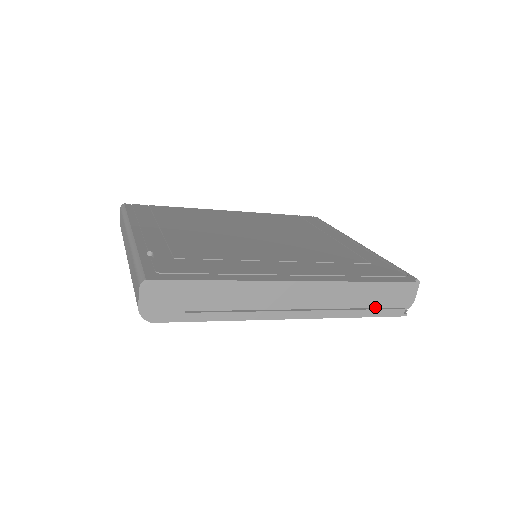
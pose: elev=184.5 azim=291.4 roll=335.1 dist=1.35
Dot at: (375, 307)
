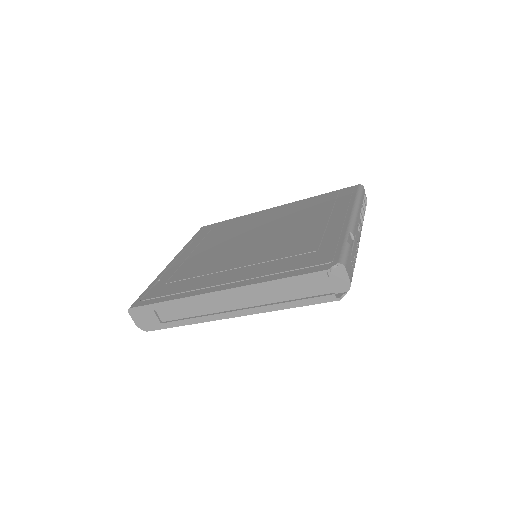
Dot at: (310, 295)
